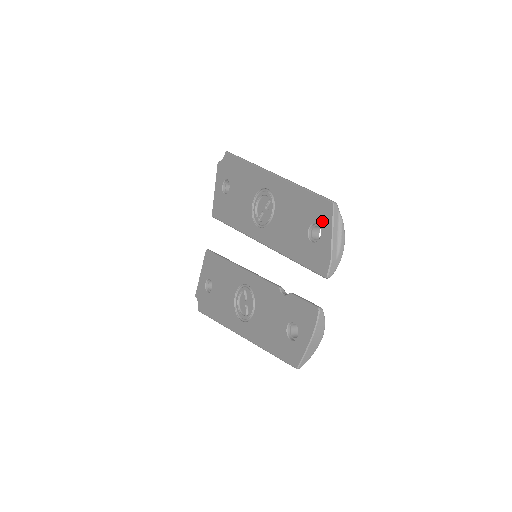
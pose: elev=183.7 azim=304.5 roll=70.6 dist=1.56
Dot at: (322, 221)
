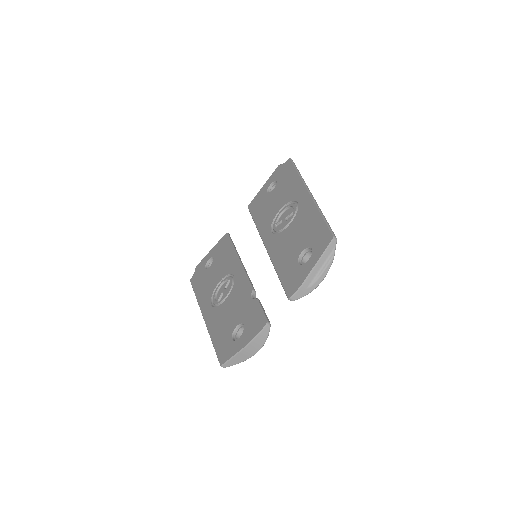
Dot at: (316, 249)
